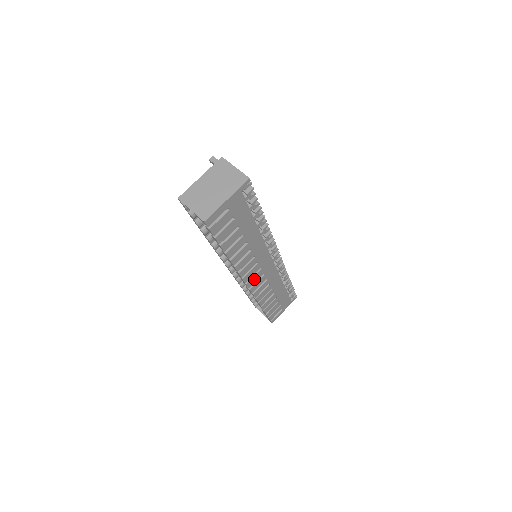
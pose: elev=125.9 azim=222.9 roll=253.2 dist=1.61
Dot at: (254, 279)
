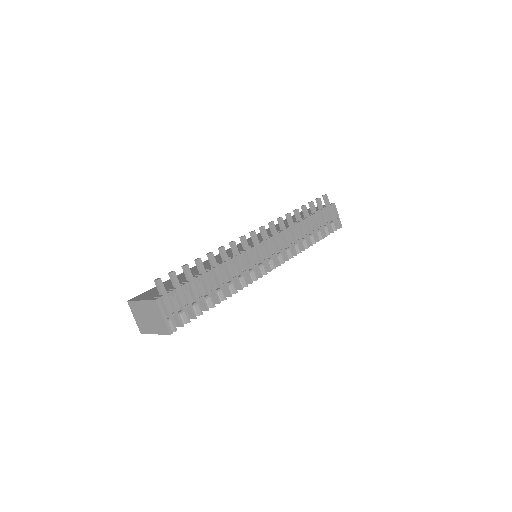
Dot at: occluded
